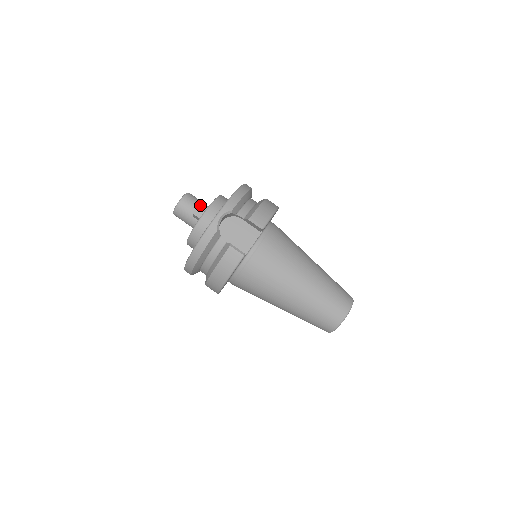
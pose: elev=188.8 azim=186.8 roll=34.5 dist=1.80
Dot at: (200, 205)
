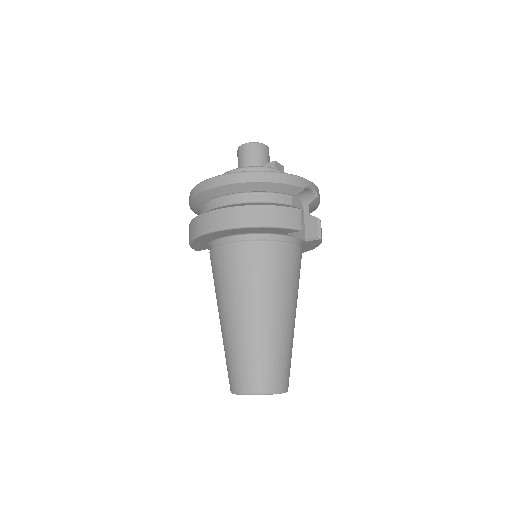
Dot at: (283, 166)
